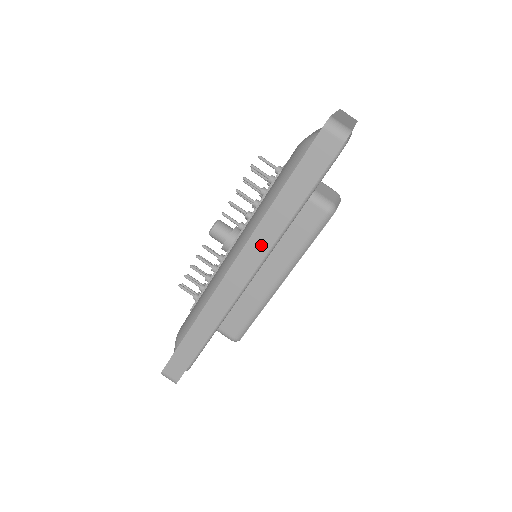
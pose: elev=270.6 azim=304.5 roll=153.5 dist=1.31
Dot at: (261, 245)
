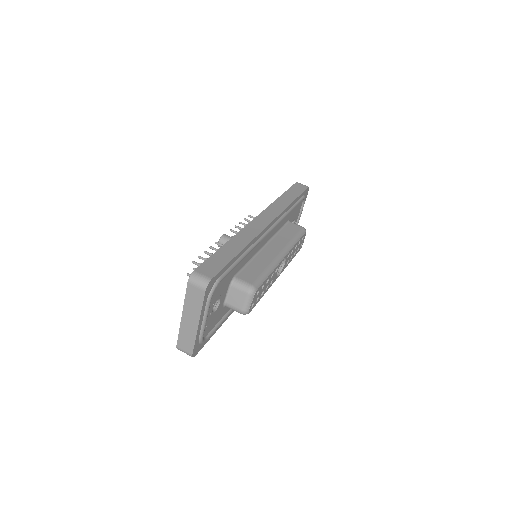
Dot at: (276, 210)
